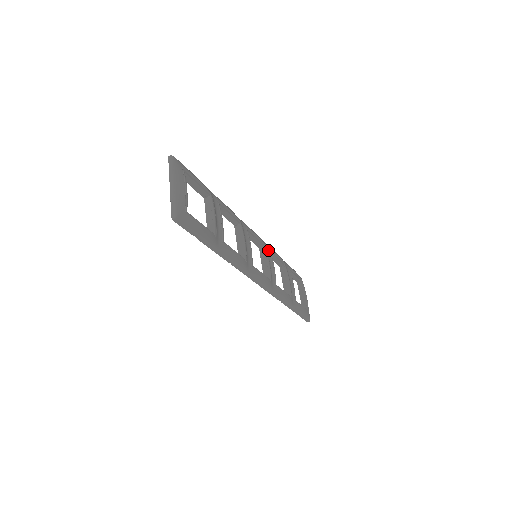
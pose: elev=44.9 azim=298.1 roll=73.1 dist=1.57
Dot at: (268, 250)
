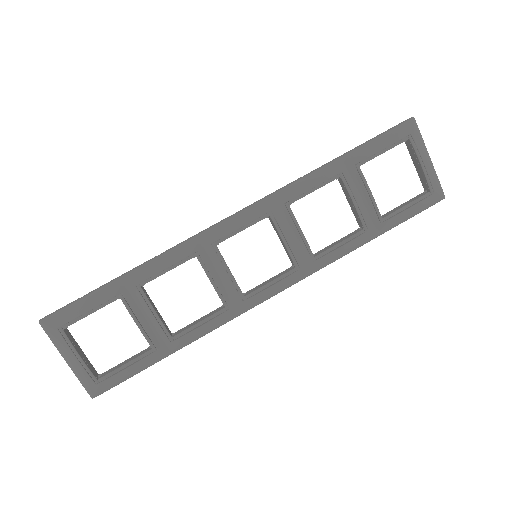
Dot at: (282, 209)
